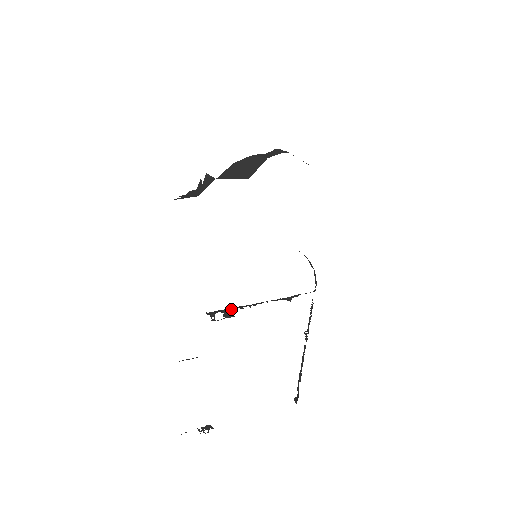
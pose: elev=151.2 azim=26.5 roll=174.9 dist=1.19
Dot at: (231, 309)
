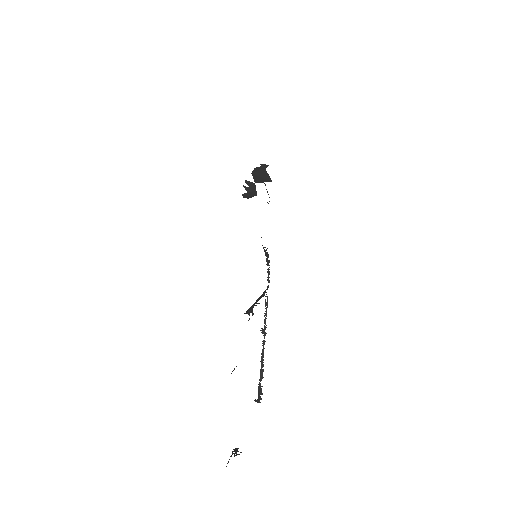
Dot at: (251, 308)
